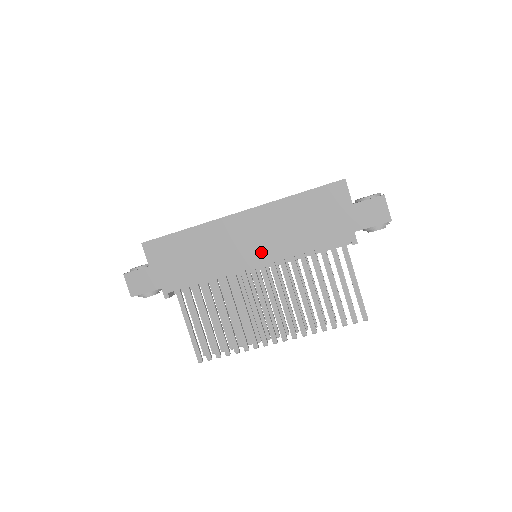
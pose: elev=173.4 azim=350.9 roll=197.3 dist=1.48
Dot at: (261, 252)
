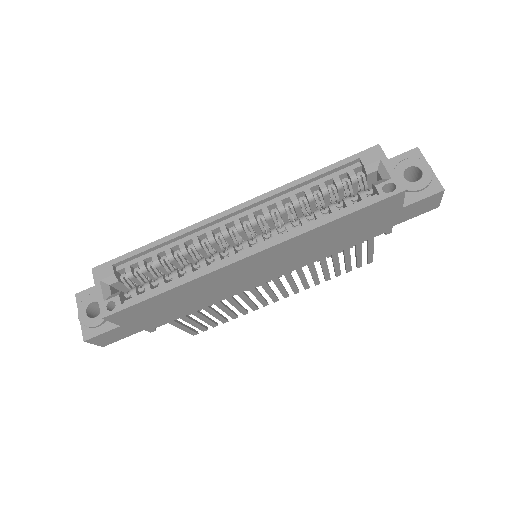
Dot at: (275, 272)
